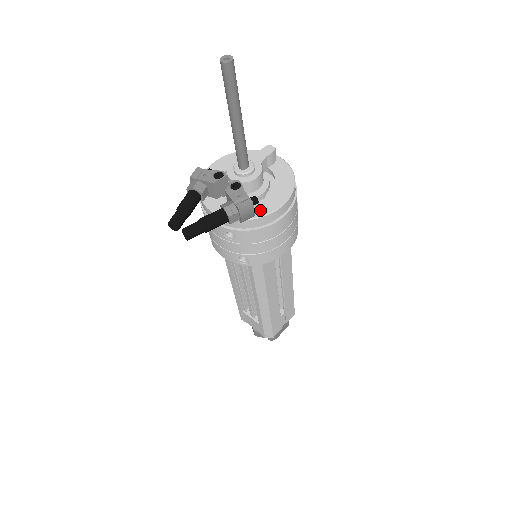
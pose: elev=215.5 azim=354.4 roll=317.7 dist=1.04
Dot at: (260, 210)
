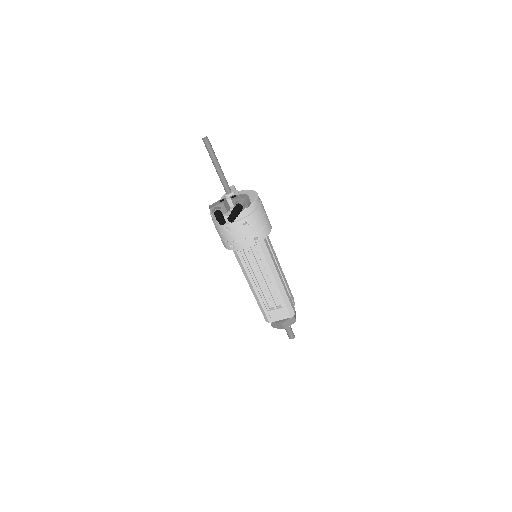
Dot at: (250, 202)
